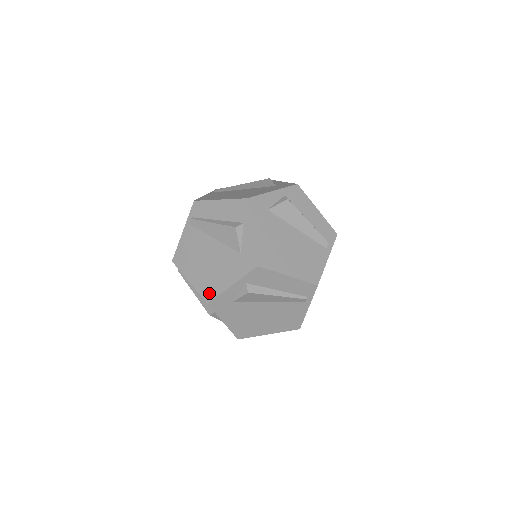
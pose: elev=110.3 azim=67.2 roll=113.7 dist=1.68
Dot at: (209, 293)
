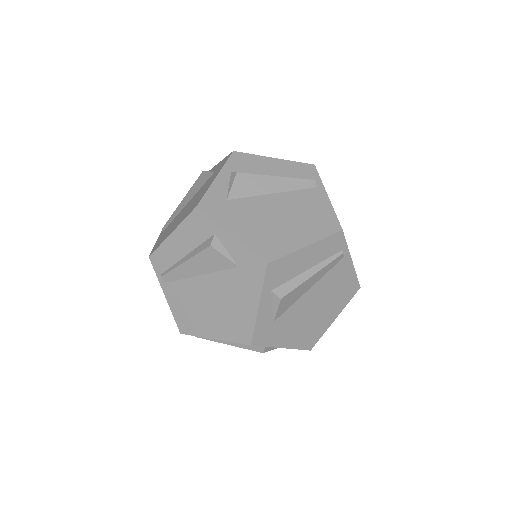
Dot at: occluded
